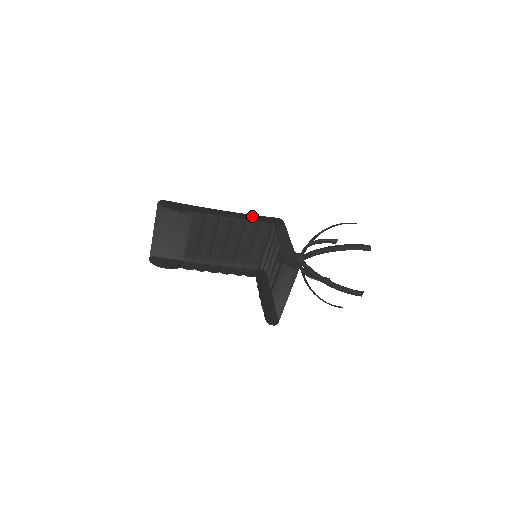
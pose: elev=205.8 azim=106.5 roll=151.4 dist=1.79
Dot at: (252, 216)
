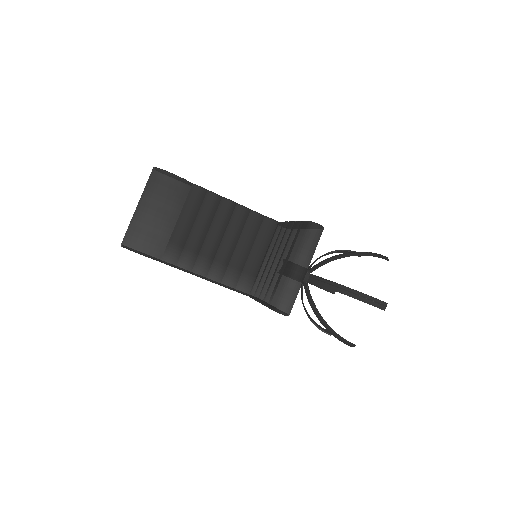
Dot at: occluded
